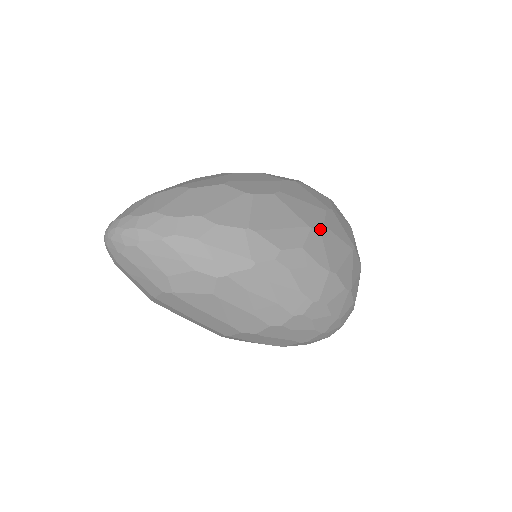
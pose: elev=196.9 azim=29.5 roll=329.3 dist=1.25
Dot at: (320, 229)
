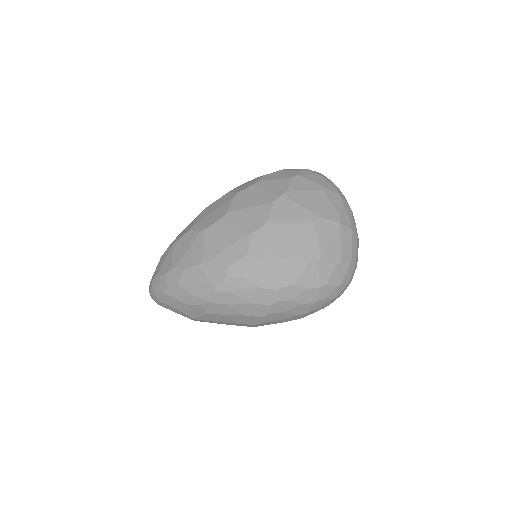
Dot at: (263, 228)
